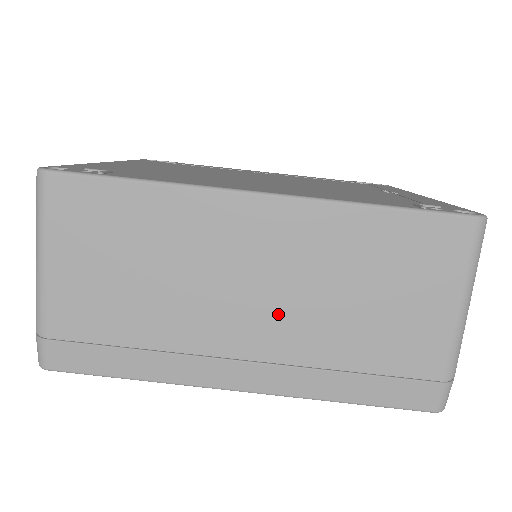
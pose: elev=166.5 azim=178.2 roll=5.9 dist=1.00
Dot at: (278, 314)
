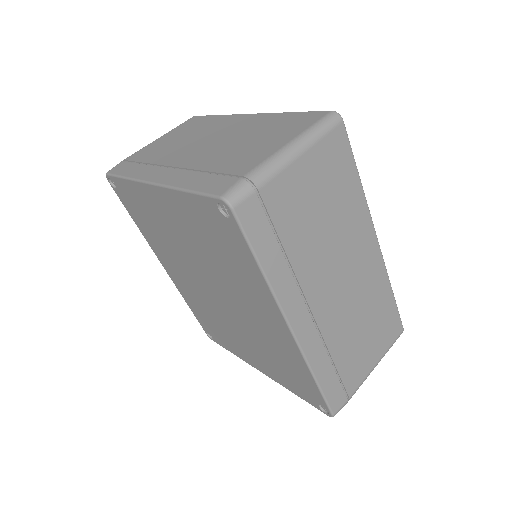
Dot at: (339, 303)
